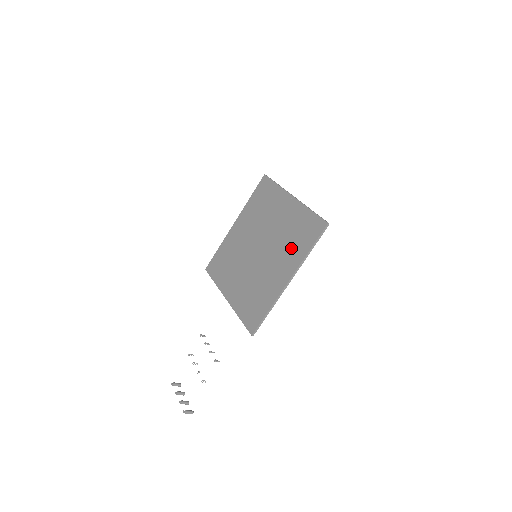
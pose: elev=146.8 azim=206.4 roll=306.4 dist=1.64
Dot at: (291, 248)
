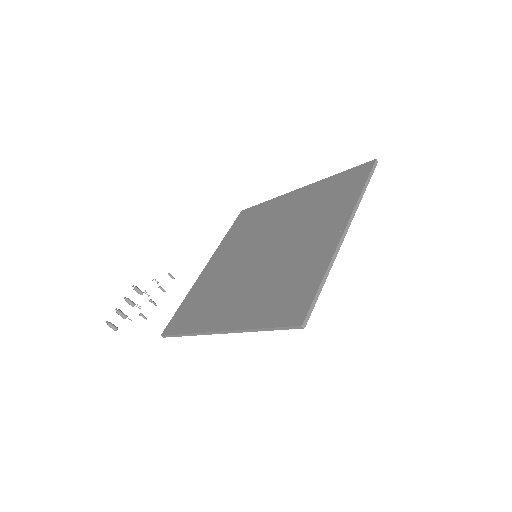
Dot at: (262, 296)
